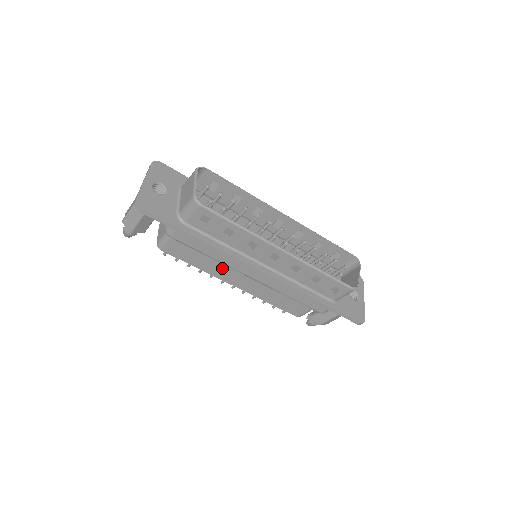
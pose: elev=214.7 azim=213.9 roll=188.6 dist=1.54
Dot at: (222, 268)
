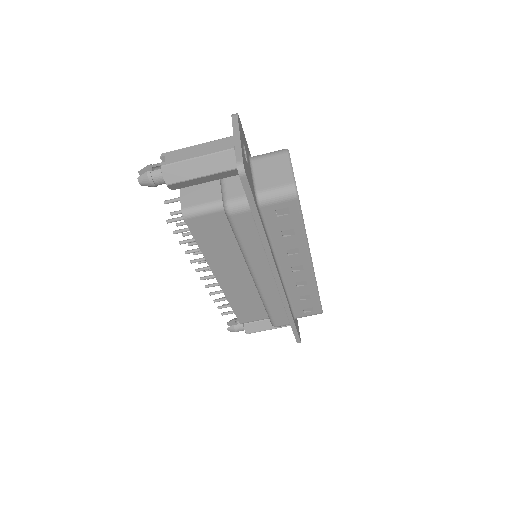
Dot at: (228, 260)
